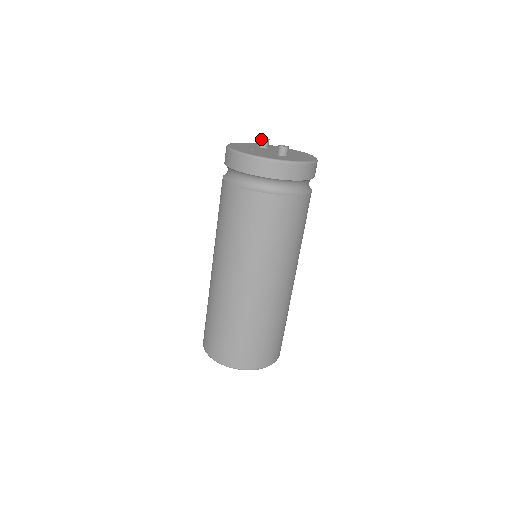
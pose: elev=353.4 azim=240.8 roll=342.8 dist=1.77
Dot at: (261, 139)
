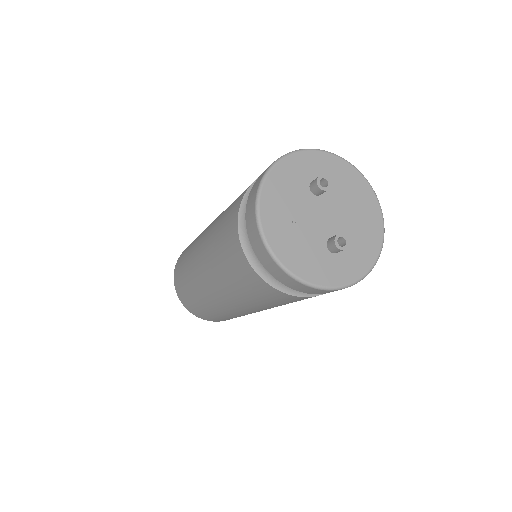
Dot at: (317, 186)
